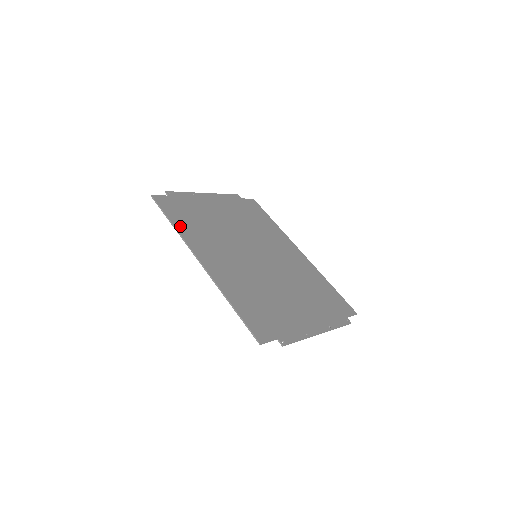
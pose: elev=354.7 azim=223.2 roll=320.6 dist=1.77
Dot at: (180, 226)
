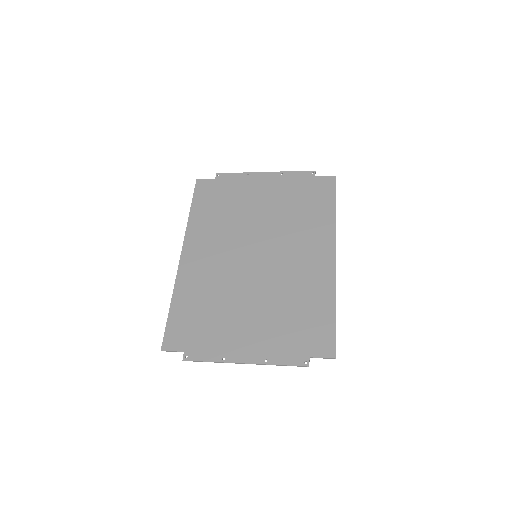
Dot at: (195, 215)
